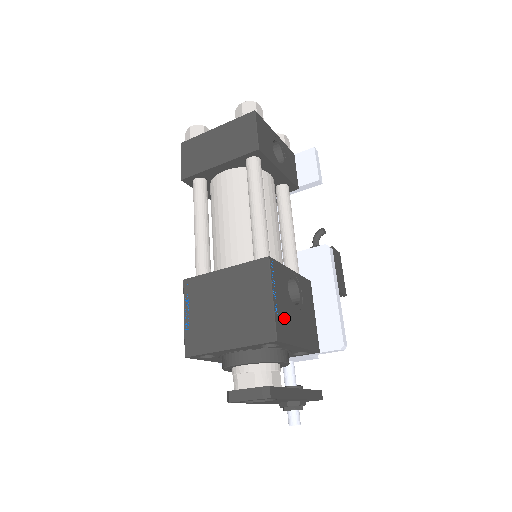
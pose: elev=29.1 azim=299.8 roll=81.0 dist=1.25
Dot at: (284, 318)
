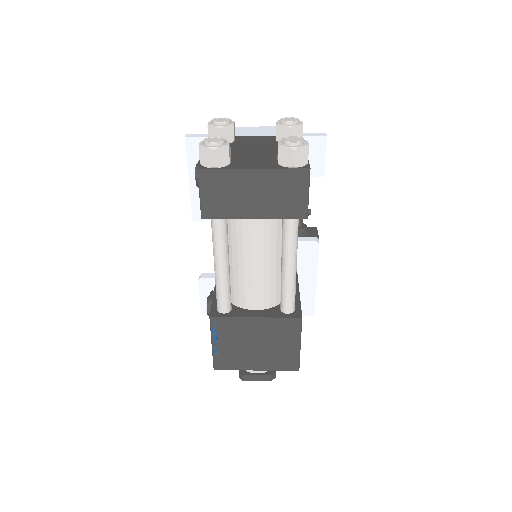
Dot at: occluded
